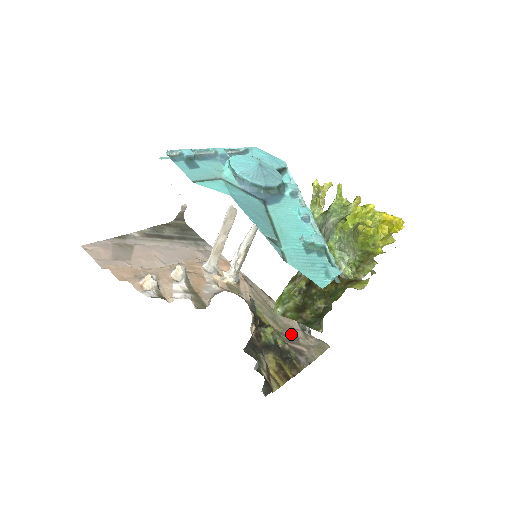
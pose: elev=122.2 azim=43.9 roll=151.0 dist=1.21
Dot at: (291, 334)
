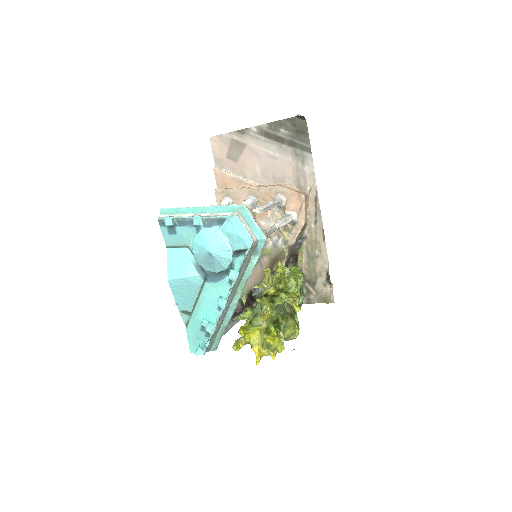
Dot at: (313, 278)
